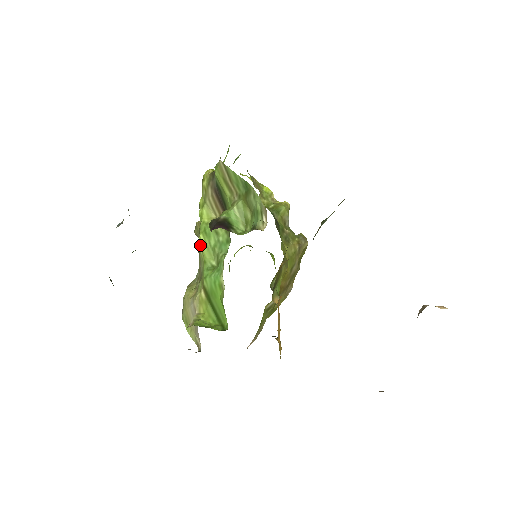
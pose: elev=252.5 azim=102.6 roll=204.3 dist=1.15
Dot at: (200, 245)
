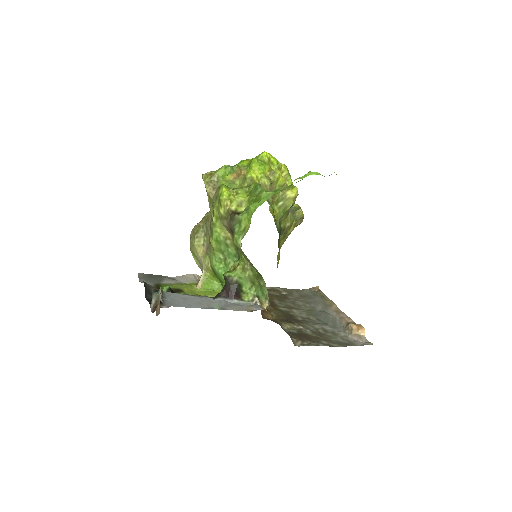
Dot at: occluded
